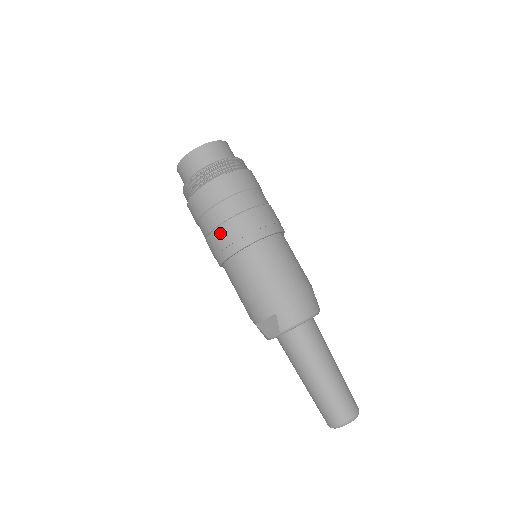
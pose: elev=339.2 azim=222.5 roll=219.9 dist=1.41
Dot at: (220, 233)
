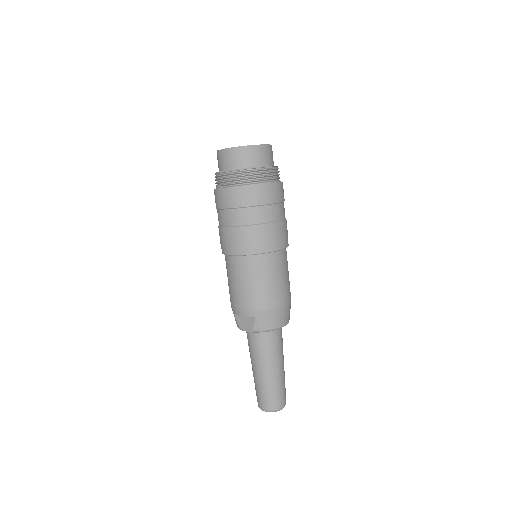
Dot at: (236, 233)
